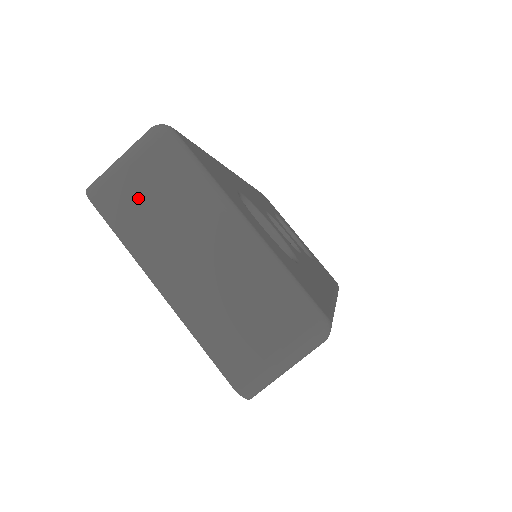
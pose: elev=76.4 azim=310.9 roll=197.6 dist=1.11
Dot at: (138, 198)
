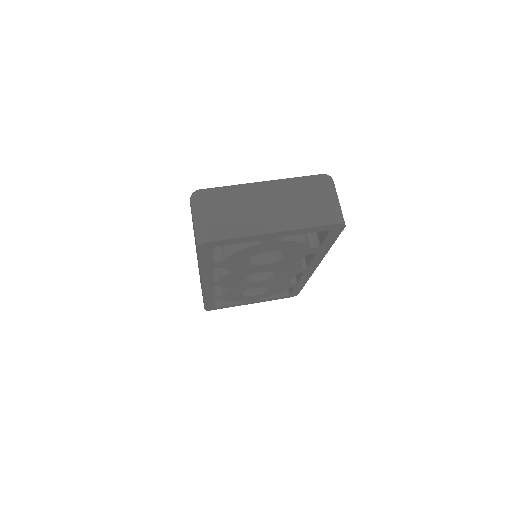
Dot at: (223, 218)
